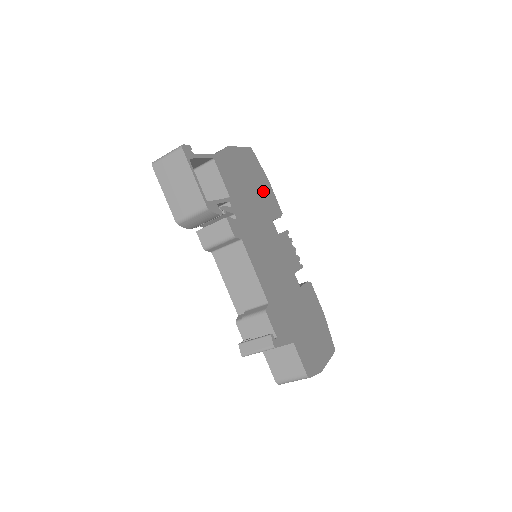
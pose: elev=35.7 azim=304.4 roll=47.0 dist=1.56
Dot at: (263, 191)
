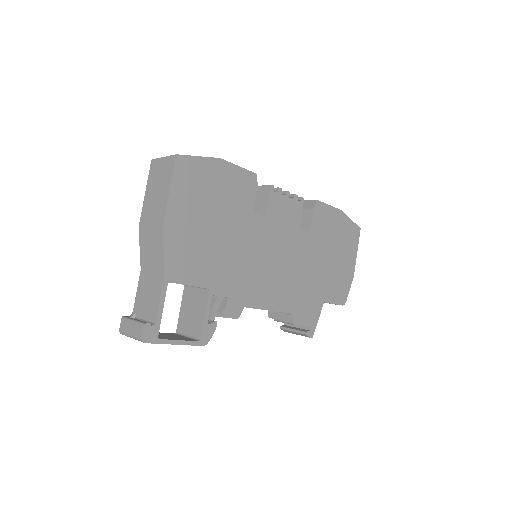
Dot at: (225, 194)
